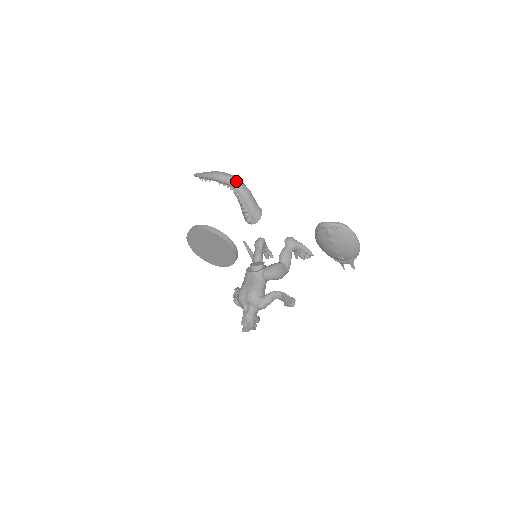
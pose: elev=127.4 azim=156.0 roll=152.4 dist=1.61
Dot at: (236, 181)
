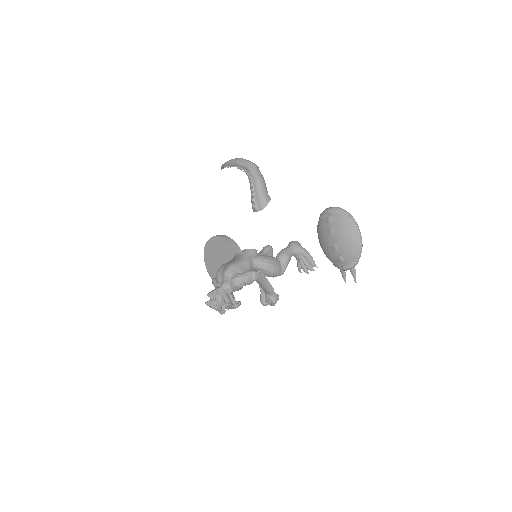
Dot at: (252, 165)
